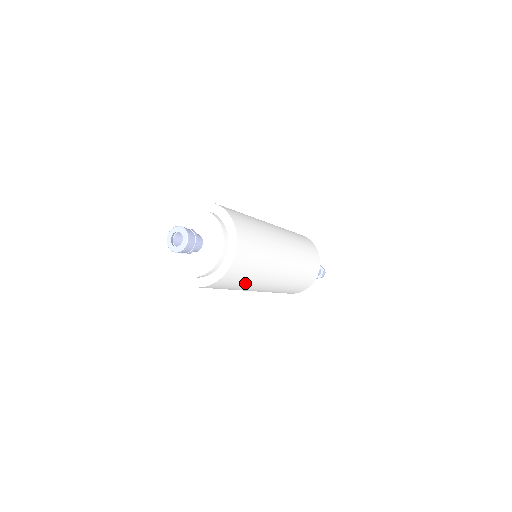
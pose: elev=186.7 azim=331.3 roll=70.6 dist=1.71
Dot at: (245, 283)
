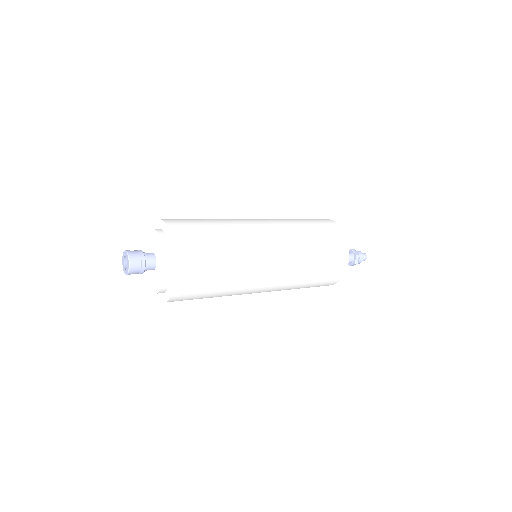
Dot at: (219, 290)
